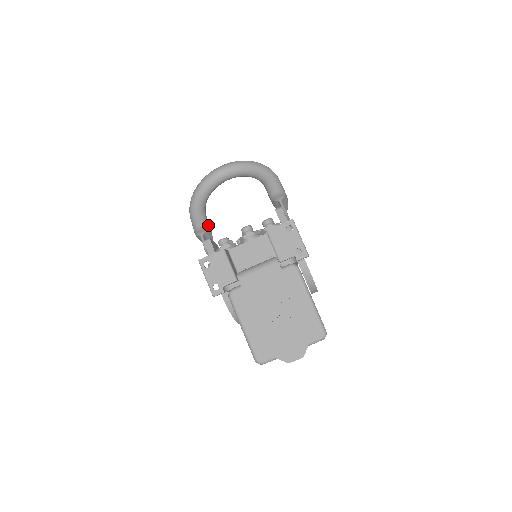
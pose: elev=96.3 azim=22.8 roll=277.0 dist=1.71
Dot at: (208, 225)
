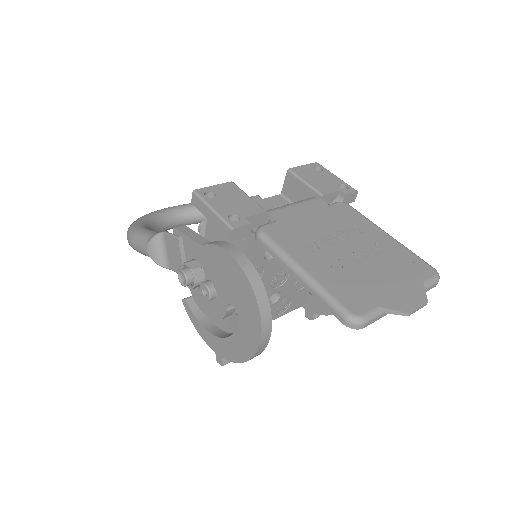
Dot at: occluded
